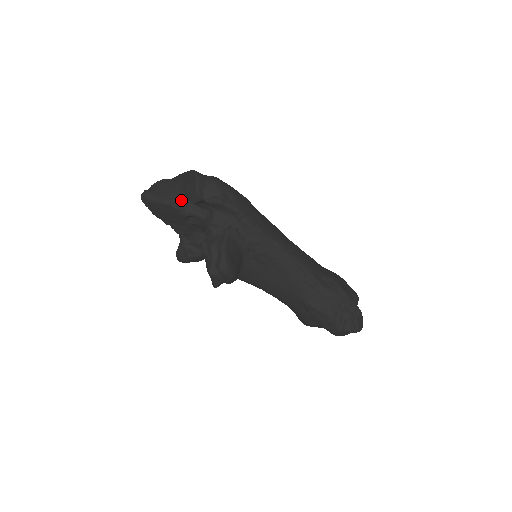
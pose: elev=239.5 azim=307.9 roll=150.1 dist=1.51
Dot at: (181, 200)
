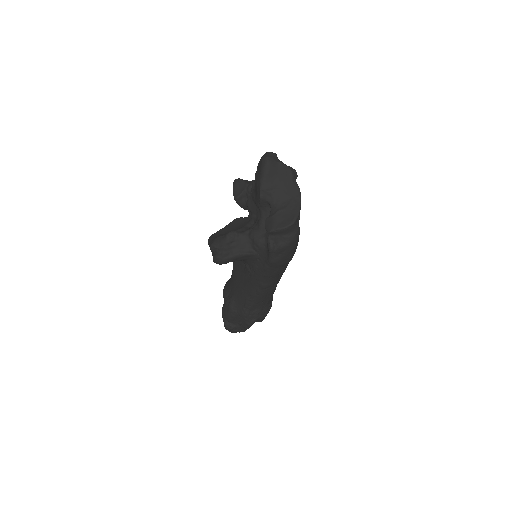
Dot at: (269, 204)
